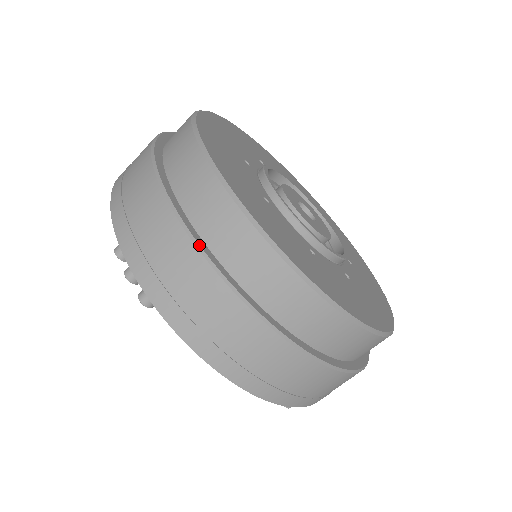
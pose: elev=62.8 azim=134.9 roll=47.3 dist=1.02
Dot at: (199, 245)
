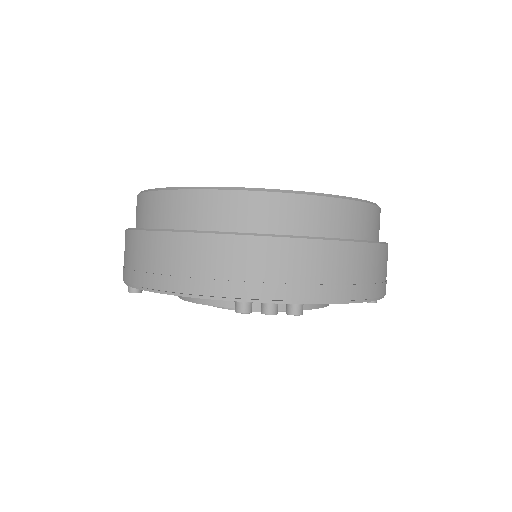
Dot at: occluded
